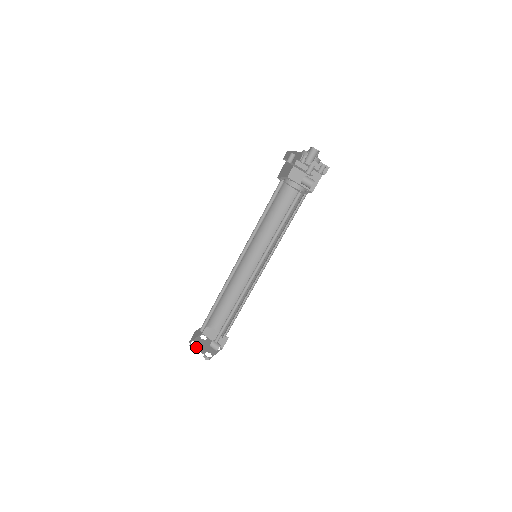
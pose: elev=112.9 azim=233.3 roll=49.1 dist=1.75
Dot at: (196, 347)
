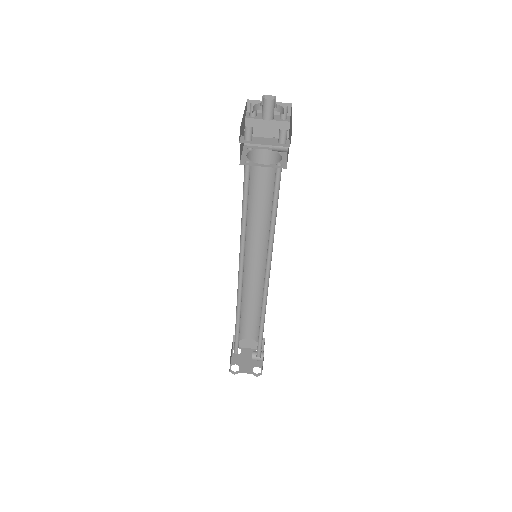
Dot at: (239, 371)
